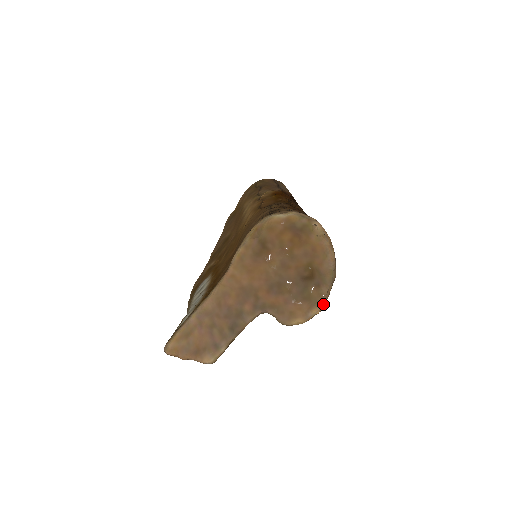
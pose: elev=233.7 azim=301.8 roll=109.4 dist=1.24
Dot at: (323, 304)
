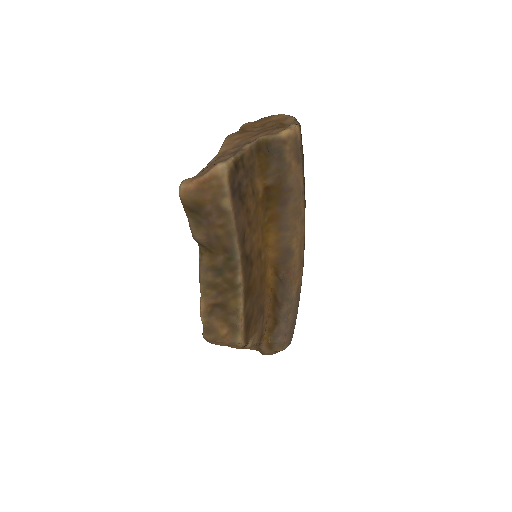
Dot at: (298, 125)
